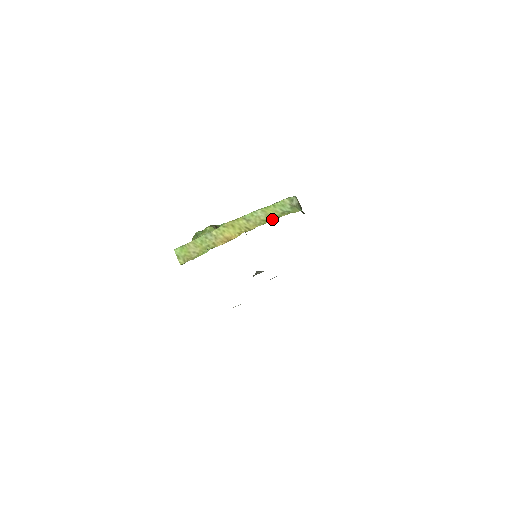
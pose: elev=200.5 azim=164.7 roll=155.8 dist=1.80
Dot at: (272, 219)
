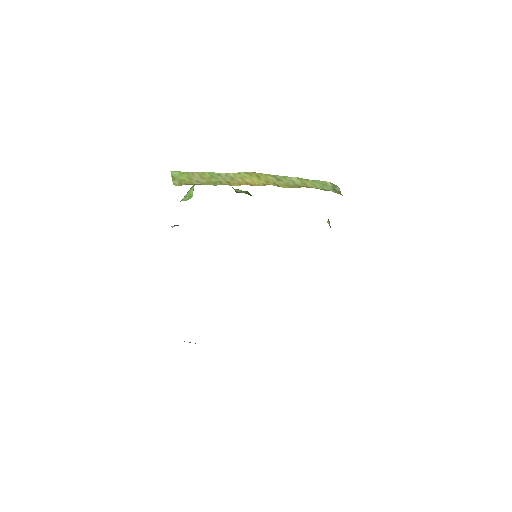
Dot at: (310, 187)
